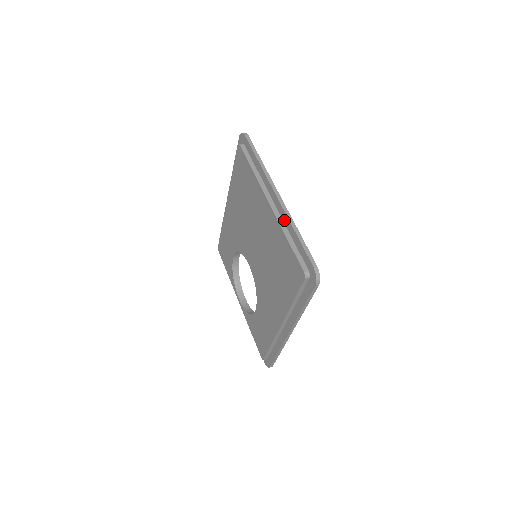
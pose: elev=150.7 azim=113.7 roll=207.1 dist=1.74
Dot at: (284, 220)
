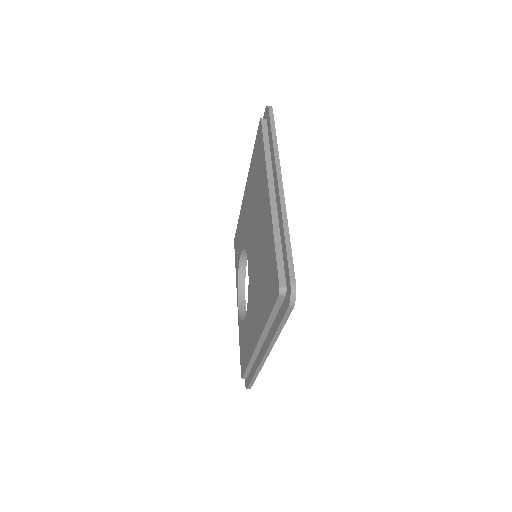
Dot at: (279, 217)
